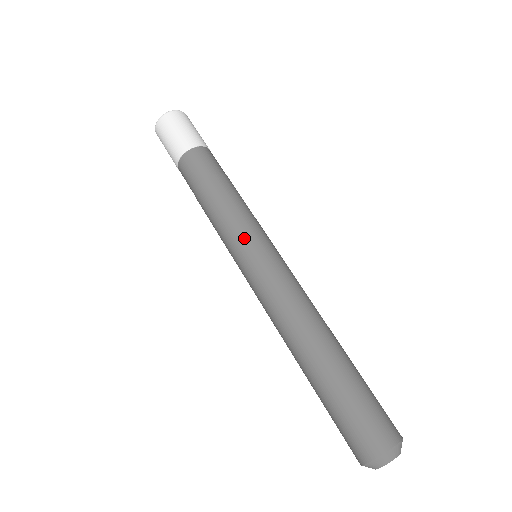
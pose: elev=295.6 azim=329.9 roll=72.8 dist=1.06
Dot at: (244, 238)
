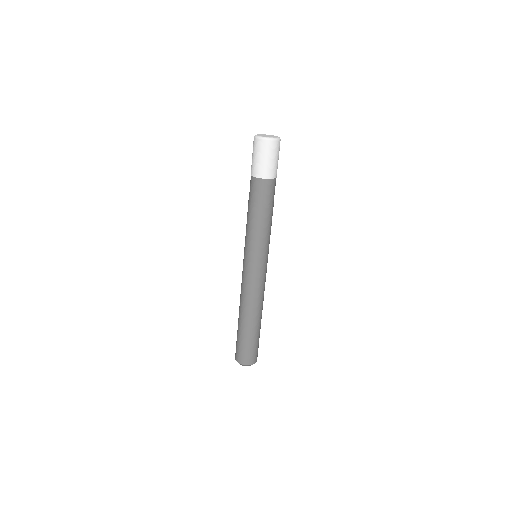
Dot at: (253, 252)
